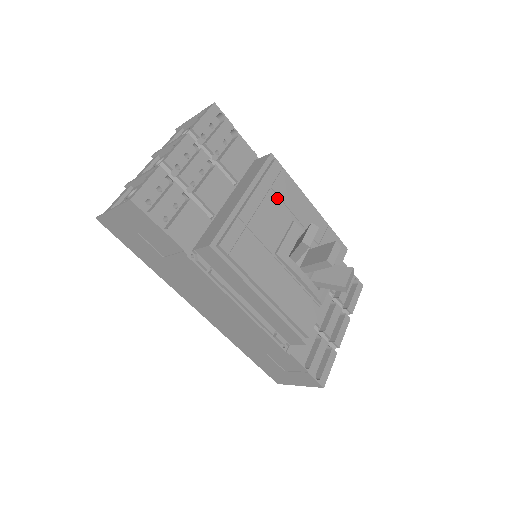
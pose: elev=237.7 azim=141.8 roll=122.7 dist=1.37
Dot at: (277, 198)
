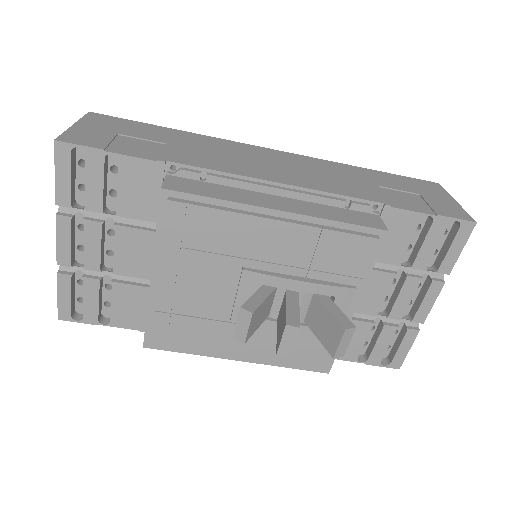
Dot at: (200, 254)
